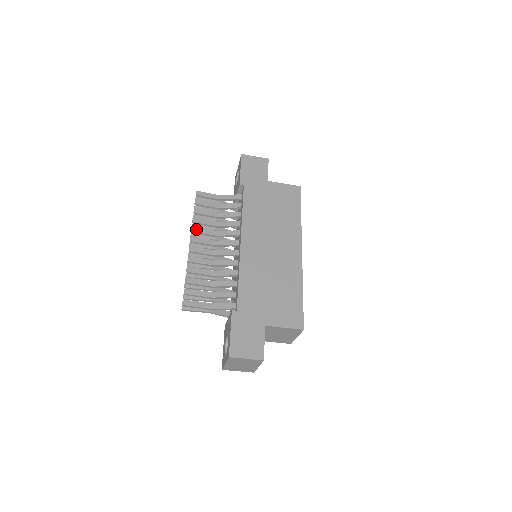
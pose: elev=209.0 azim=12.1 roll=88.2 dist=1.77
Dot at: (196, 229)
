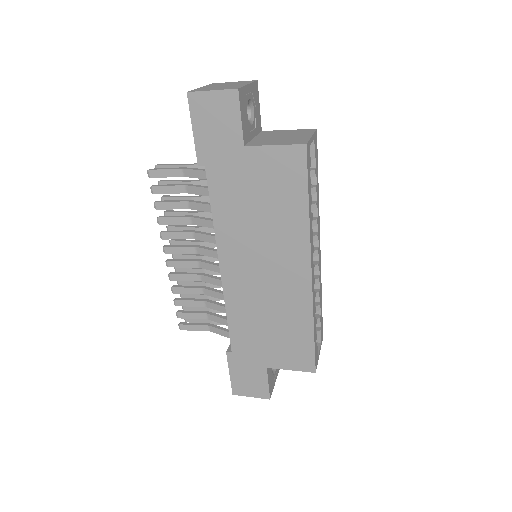
Dot at: (165, 235)
